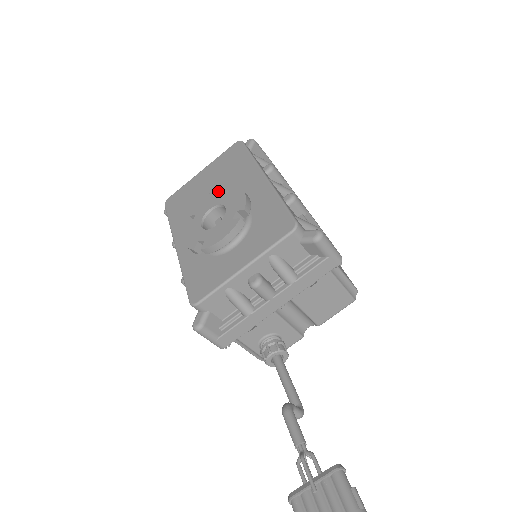
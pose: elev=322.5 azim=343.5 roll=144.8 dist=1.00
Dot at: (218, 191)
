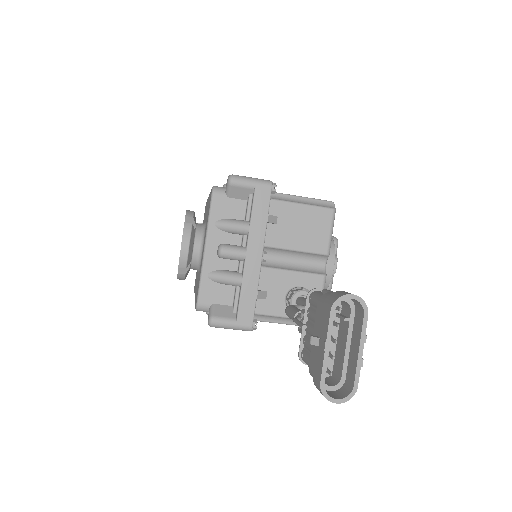
Dot at: occluded
